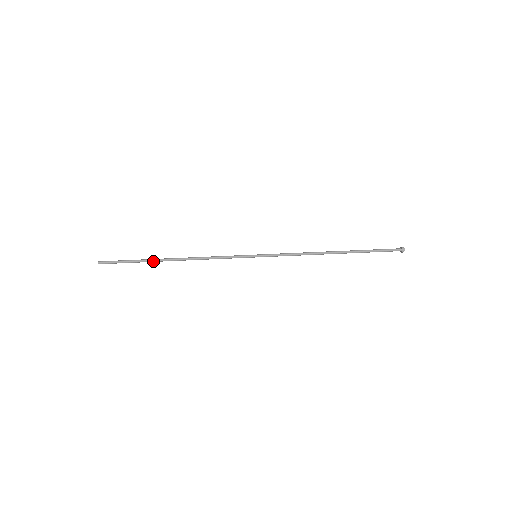
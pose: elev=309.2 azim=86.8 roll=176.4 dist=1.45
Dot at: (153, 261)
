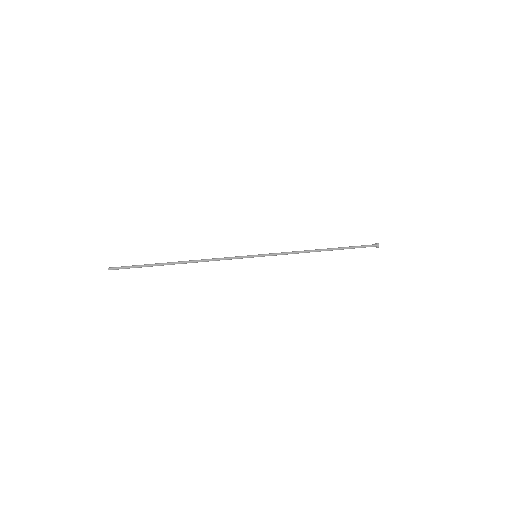
Dot at: (162, 264)
